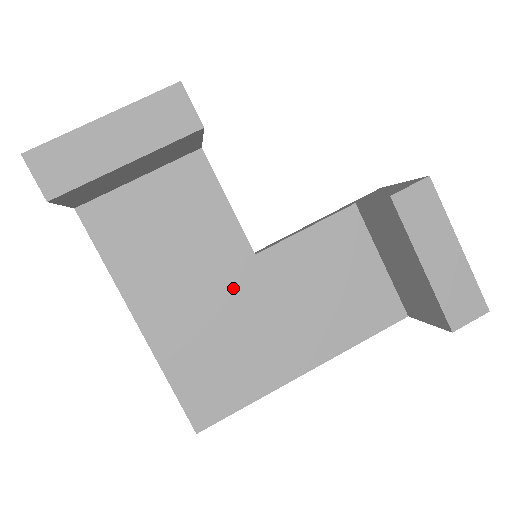
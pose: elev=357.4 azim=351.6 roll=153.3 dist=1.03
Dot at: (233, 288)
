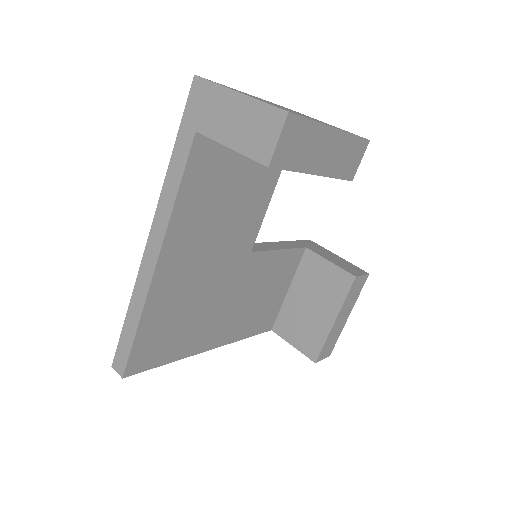
Dot at: (225, 270)
